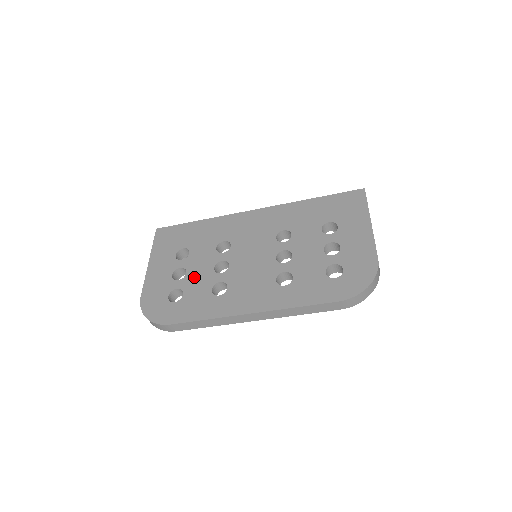
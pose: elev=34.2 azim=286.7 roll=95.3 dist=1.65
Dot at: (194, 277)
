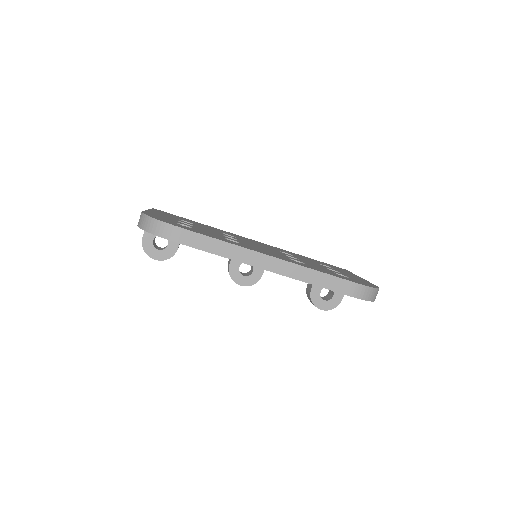
Dot at: (203, 229)
